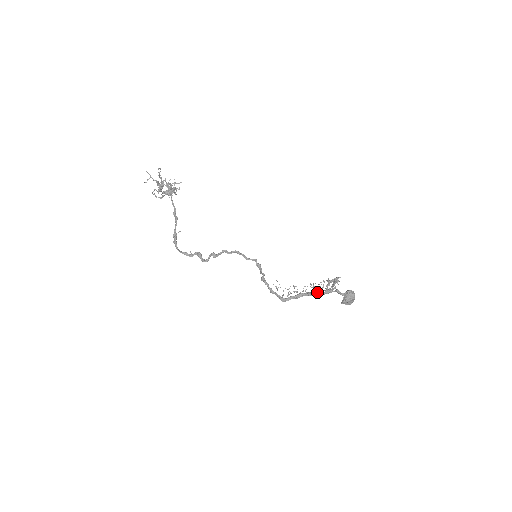
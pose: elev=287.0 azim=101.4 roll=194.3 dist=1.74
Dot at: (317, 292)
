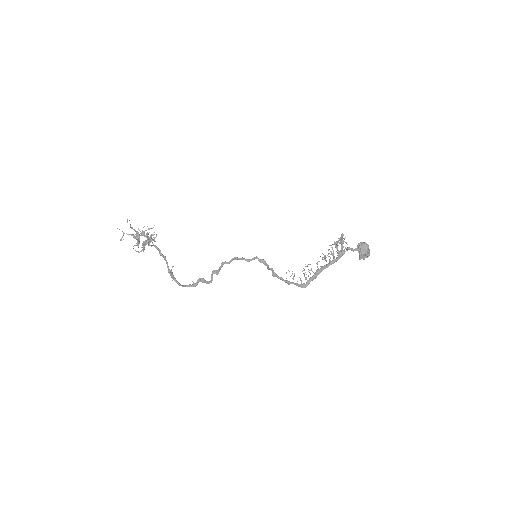
Dot at: (331, 261)
